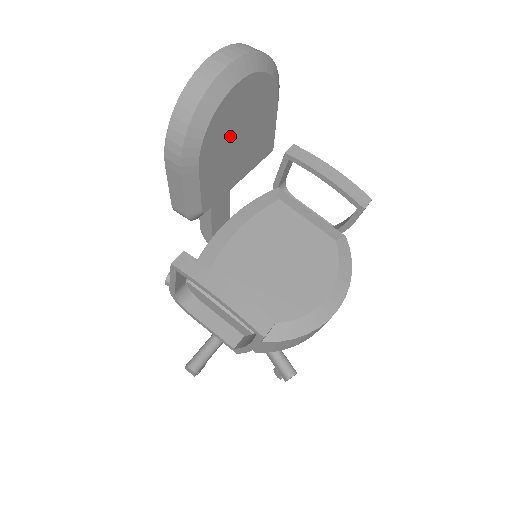
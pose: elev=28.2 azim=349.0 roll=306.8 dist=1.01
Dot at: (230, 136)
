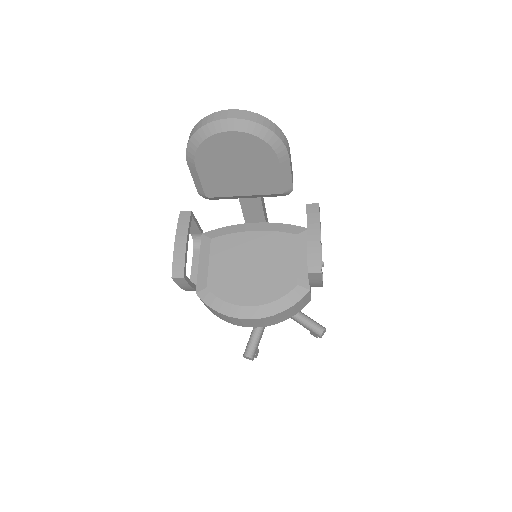
Dot at: (224, 161)
